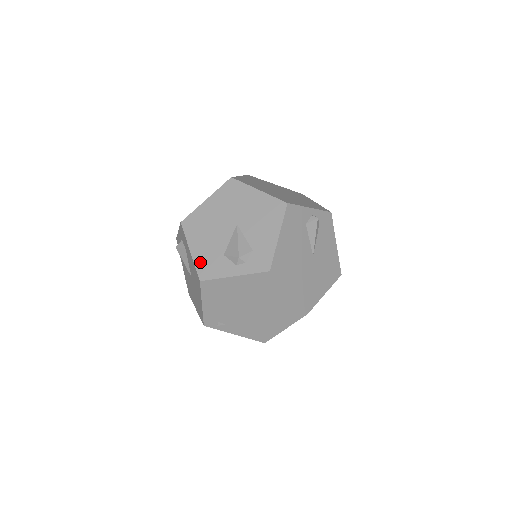
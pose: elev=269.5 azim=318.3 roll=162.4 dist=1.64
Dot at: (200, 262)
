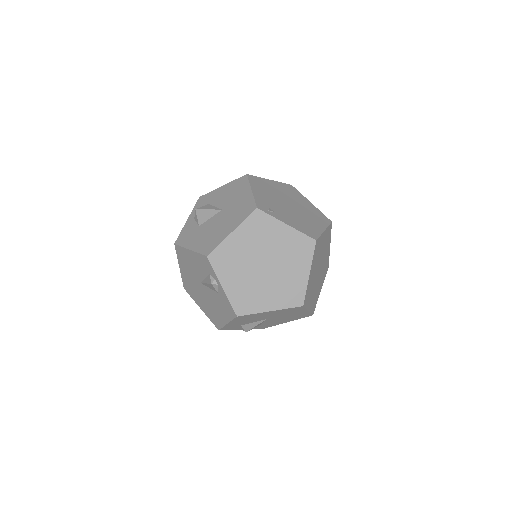
Dot at: occluded
